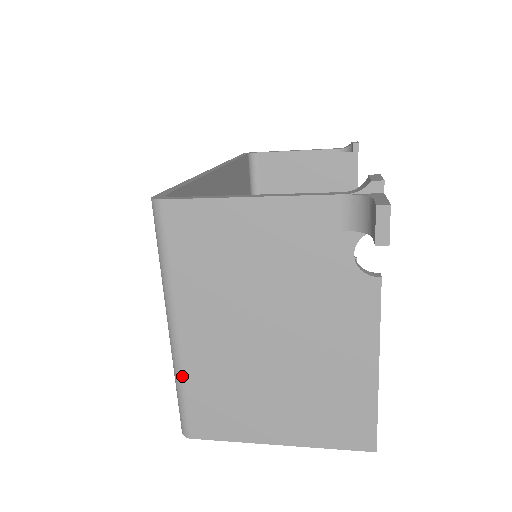
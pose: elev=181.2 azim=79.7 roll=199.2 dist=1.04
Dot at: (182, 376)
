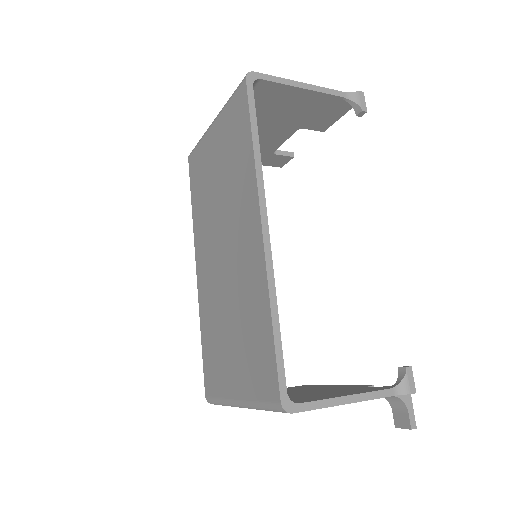
Dot at: (231, 406)
